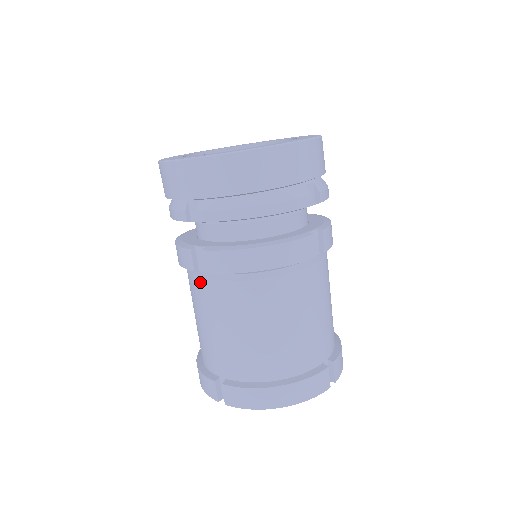
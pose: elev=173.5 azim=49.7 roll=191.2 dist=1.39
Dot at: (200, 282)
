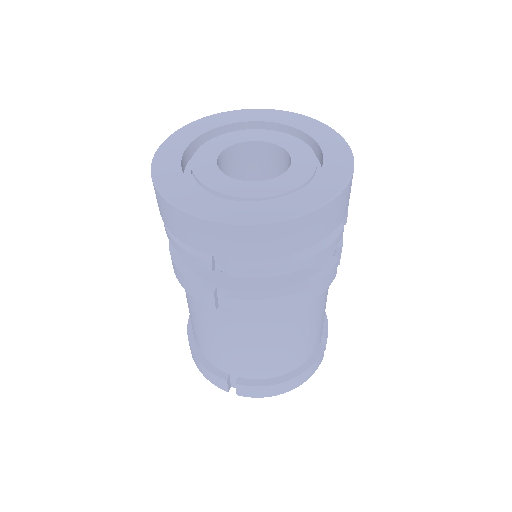
Dot at: (217, 312)
